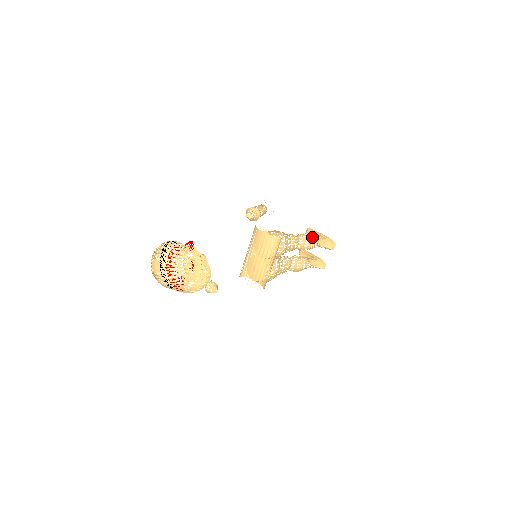
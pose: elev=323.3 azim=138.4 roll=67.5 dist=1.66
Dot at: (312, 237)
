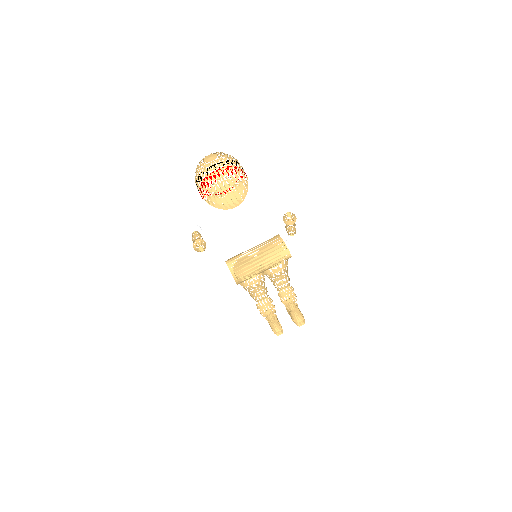
Dot at: occluded
